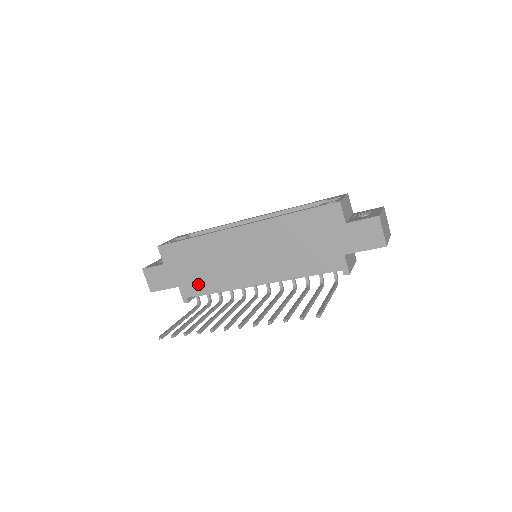
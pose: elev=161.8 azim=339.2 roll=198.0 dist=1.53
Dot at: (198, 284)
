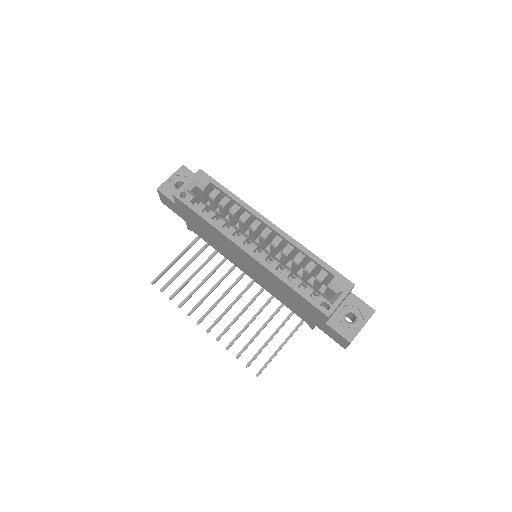
Dot at: (201, 234)
